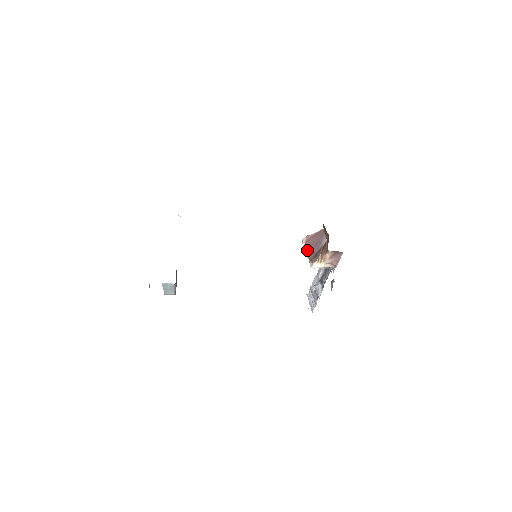
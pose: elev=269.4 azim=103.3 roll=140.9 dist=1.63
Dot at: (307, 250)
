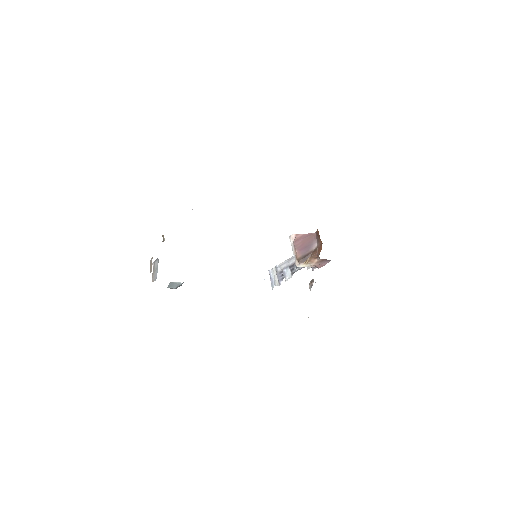
Dot at: (296, 249)
